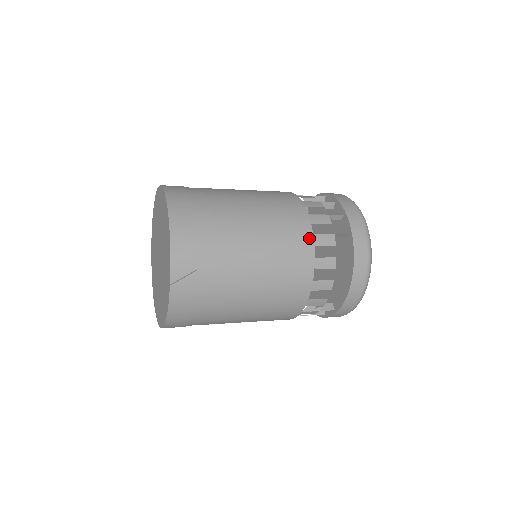
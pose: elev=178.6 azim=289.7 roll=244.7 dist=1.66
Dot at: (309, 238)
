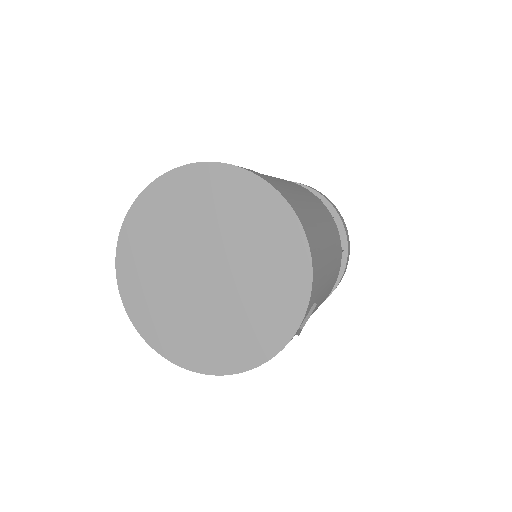
Dot at: (341, 247)
